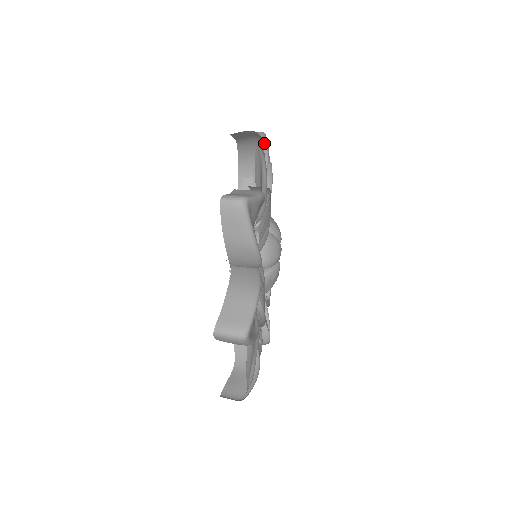
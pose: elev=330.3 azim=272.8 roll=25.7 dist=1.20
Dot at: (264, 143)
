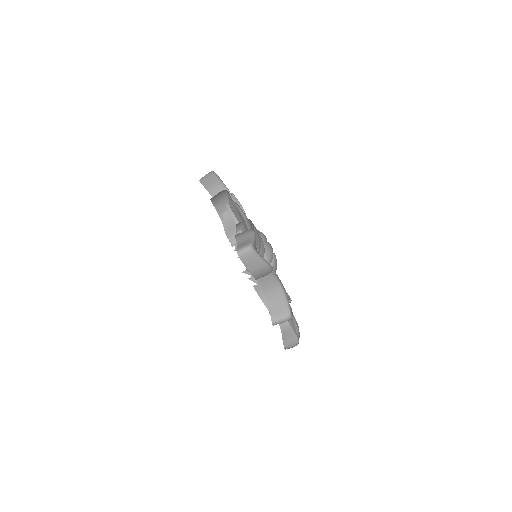
Dot at: (220, 182)
